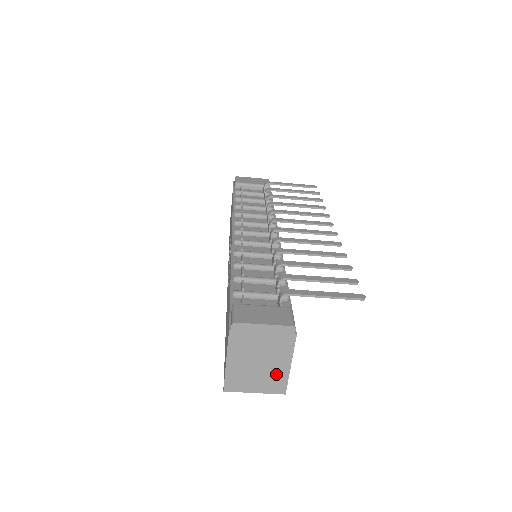
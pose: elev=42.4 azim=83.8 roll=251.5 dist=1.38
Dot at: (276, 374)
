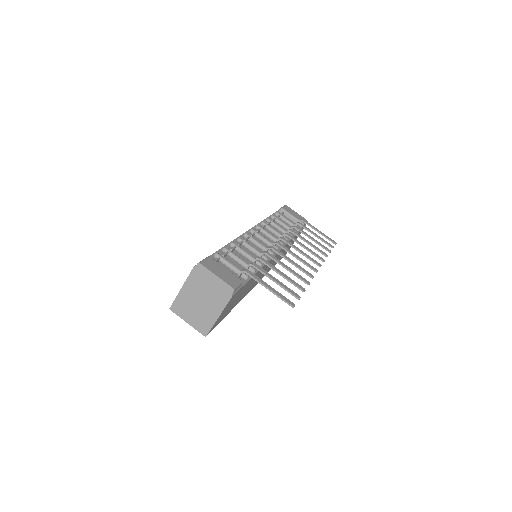
Dot at: (207, 317)
